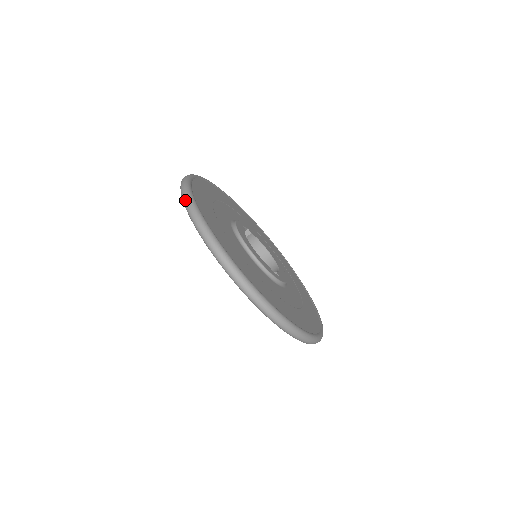
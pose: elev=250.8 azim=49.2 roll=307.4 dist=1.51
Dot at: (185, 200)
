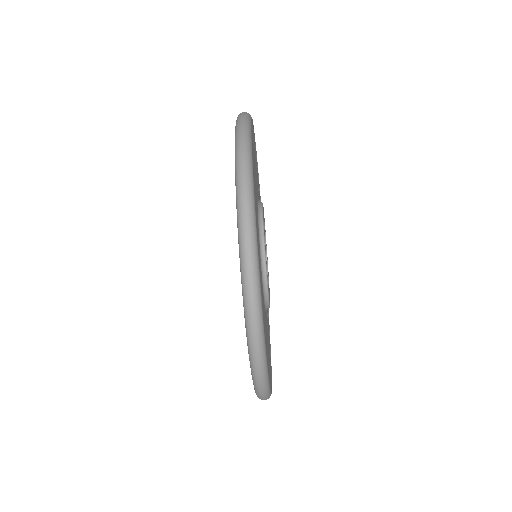
Dot at: occluded
